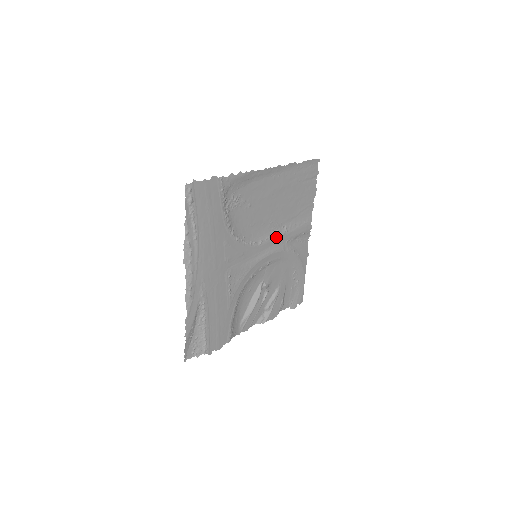
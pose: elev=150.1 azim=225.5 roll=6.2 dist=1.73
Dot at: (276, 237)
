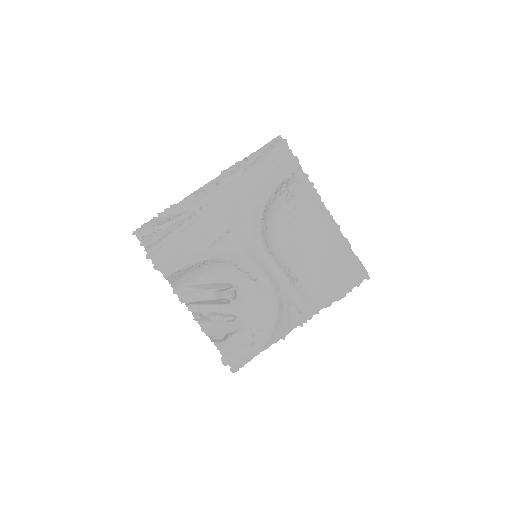
Dot at: (282, 272)
